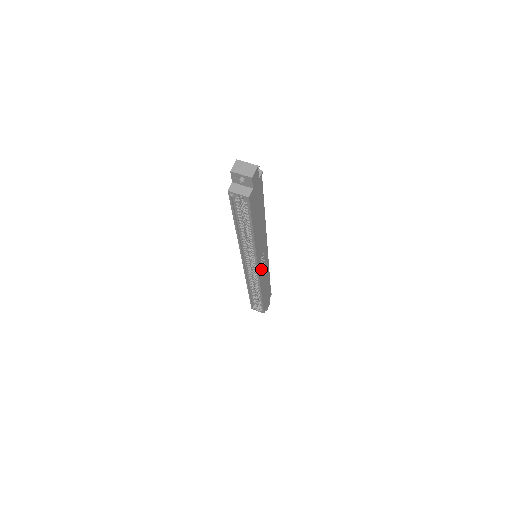
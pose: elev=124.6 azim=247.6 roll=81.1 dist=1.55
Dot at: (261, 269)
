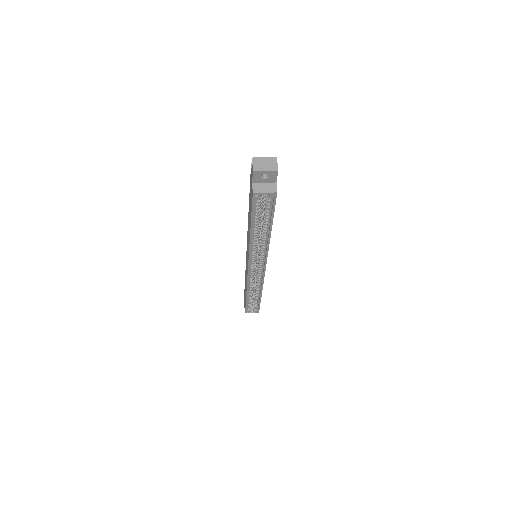
Dot at: occluded
